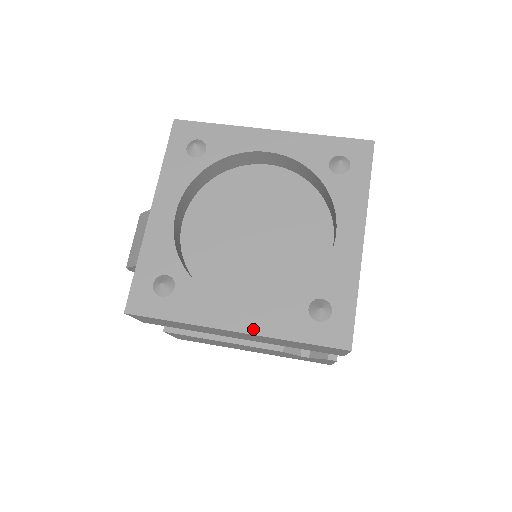
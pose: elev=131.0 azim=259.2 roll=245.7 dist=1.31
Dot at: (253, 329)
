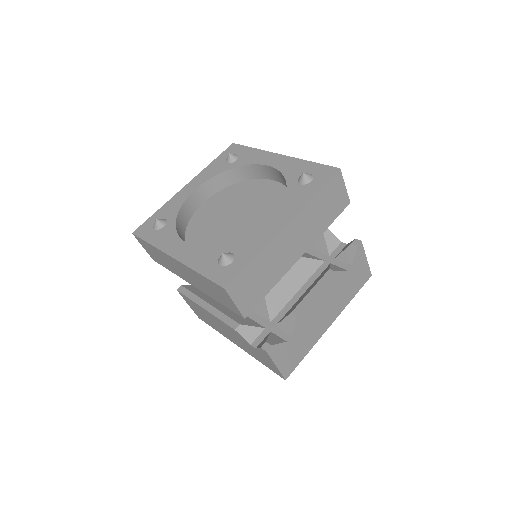
Dot at: (182, 259)
